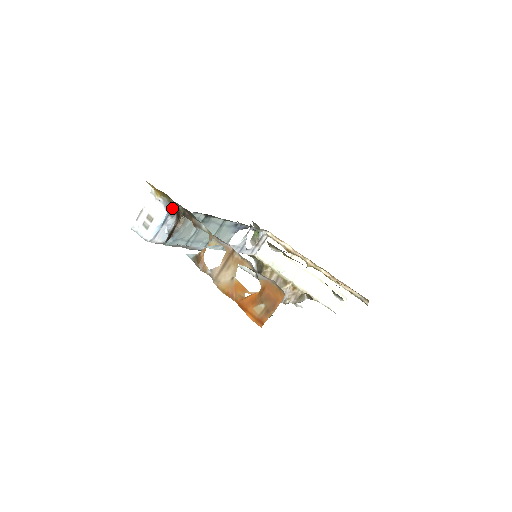
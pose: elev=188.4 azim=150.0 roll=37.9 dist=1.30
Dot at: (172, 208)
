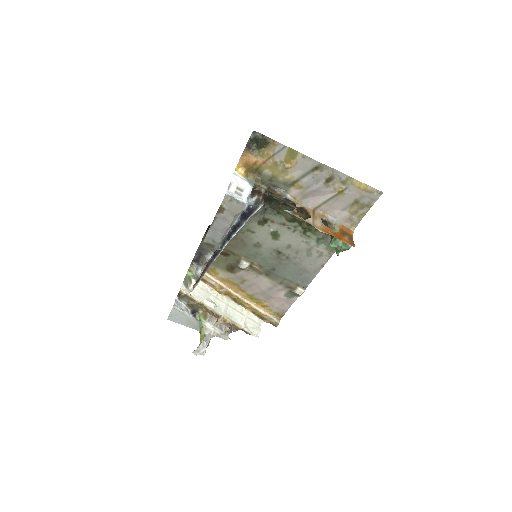
Dot at: (254, 186)
